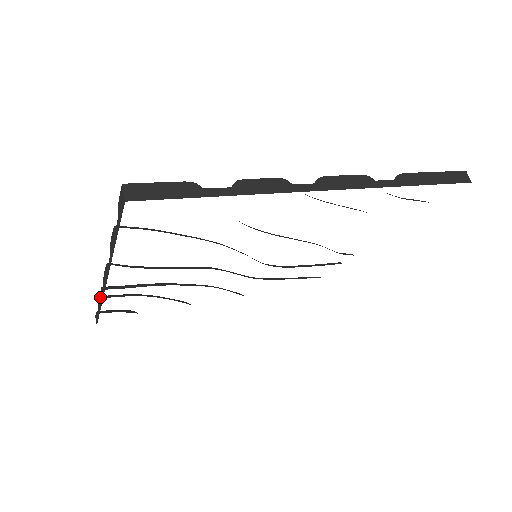
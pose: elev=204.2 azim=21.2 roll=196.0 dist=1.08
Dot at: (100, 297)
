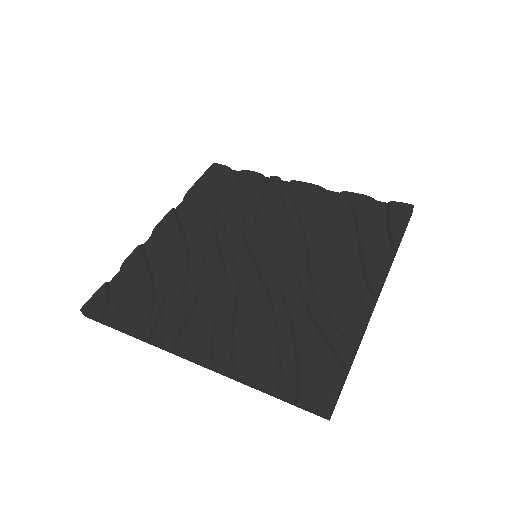
Dot at: (140, 337)
